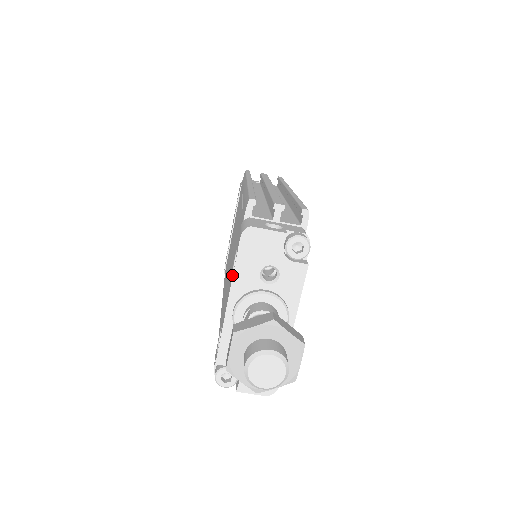
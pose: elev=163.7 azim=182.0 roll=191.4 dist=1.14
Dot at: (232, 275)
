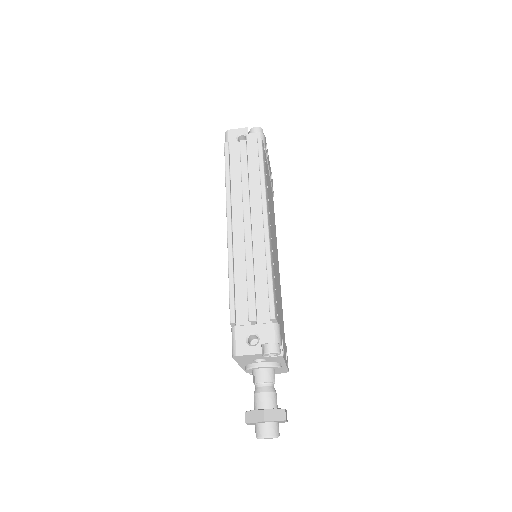
Dot at: occluded
